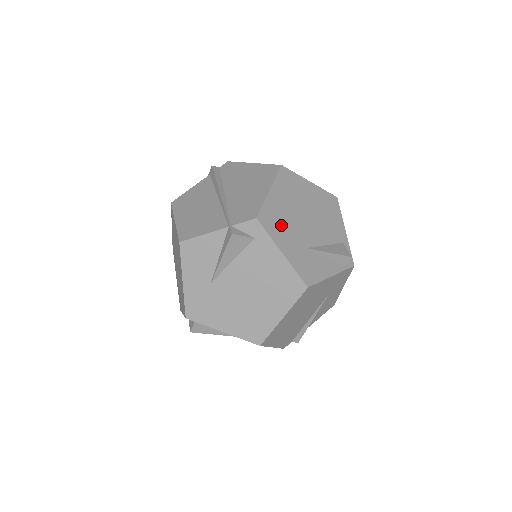
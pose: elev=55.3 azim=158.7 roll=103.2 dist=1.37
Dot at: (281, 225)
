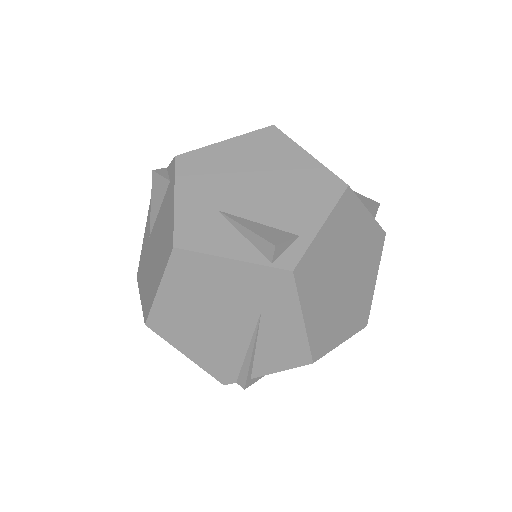
Dot at: (204, 174)
